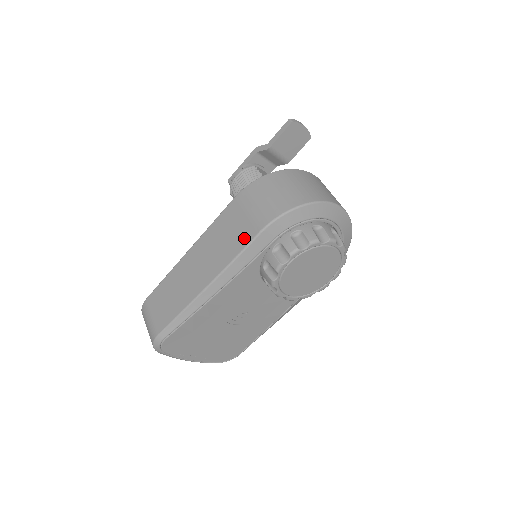
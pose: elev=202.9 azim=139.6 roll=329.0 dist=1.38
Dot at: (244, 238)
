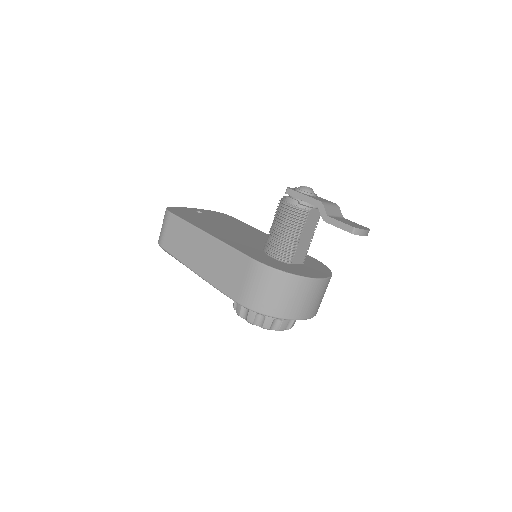
Dot at: (230, 290)
